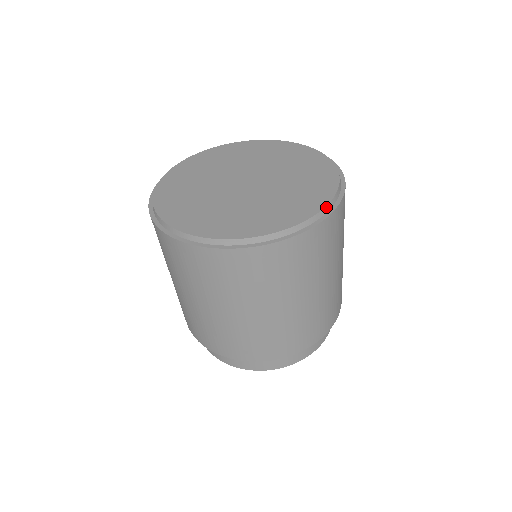
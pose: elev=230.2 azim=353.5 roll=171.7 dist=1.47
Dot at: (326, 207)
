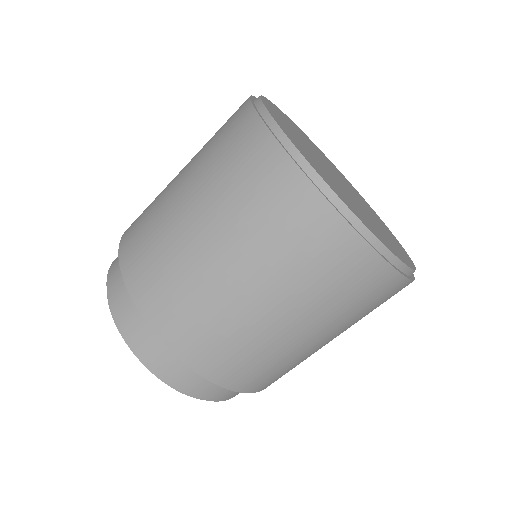
Dot at: (367, 229)
